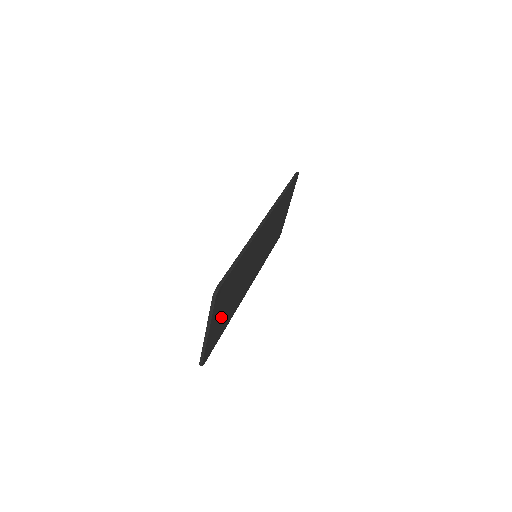
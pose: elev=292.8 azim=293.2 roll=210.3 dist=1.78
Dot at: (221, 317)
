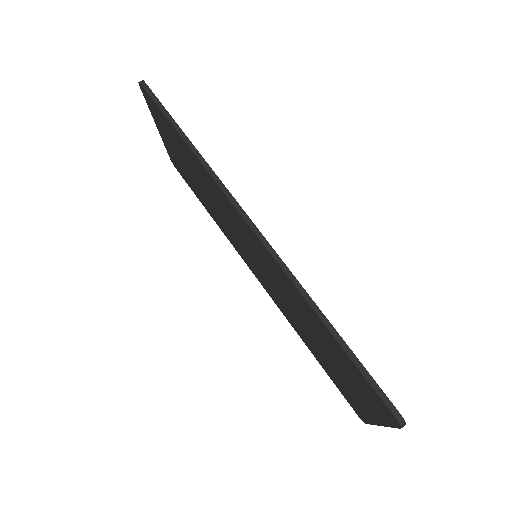
Dot at: occluded
